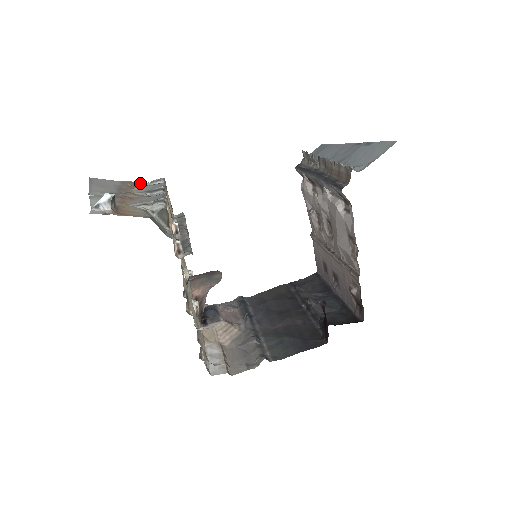
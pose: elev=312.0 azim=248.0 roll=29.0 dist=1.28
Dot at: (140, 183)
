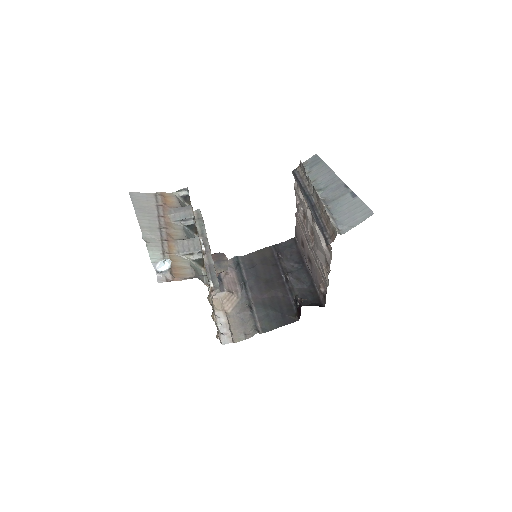
Dot at: (168, 193)
